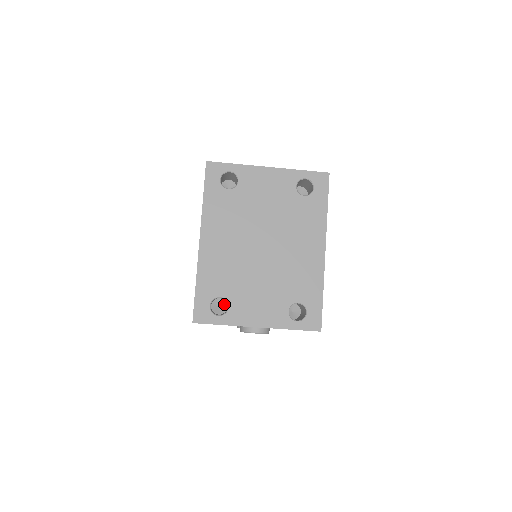
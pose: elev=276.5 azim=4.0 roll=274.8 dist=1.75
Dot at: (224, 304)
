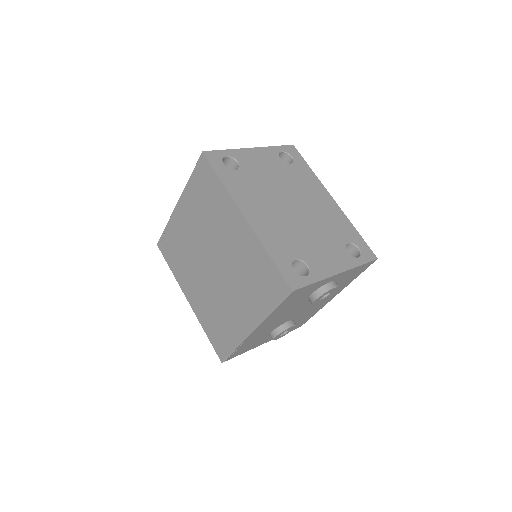
Dot at: occluded
